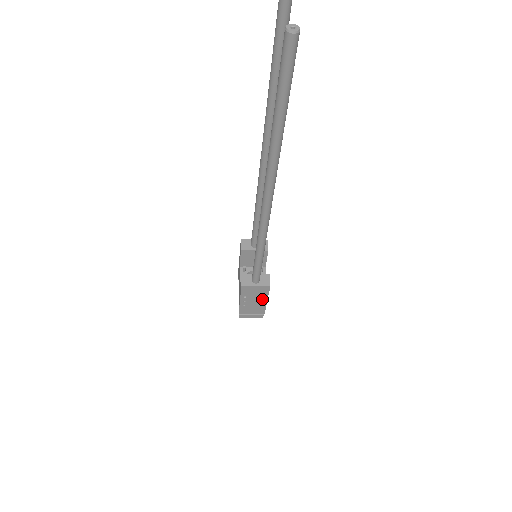
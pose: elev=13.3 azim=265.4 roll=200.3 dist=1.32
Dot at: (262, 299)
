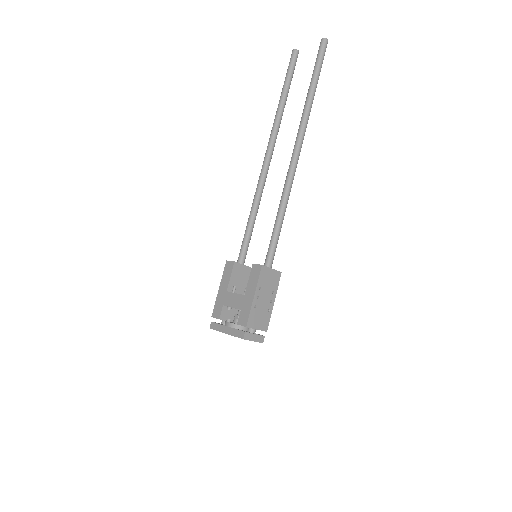
Dot at: (271, 297)
